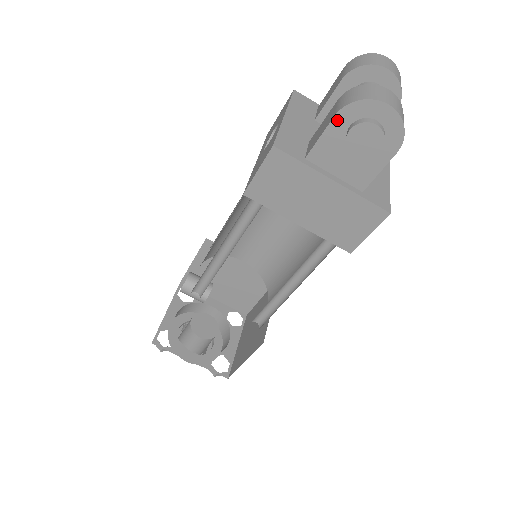
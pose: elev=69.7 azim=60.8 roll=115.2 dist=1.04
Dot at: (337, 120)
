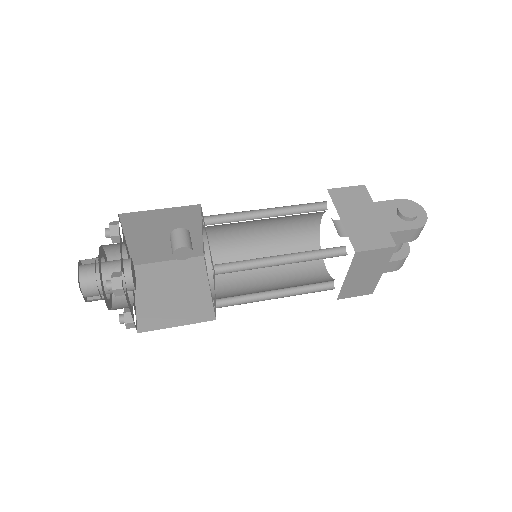
Dot at: (399, 201)
